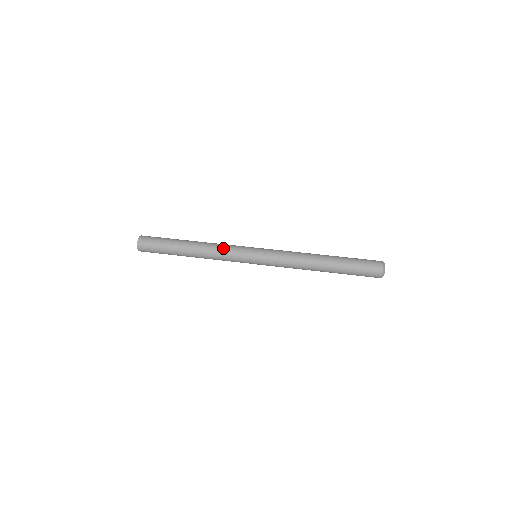
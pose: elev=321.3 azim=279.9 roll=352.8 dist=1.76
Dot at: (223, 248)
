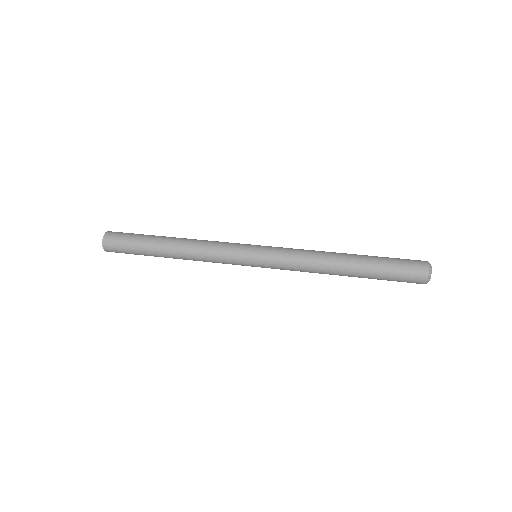
Dot at: (212, 245)
